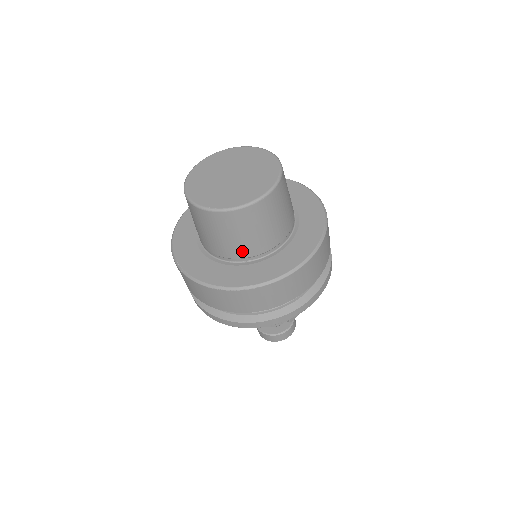
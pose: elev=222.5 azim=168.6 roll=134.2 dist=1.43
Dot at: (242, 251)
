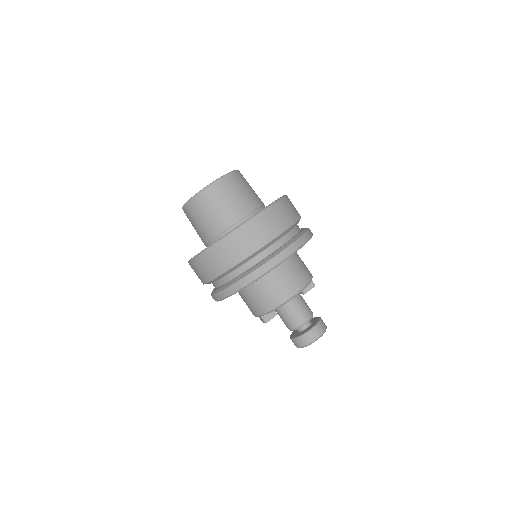
Dot at: (256, 201)
